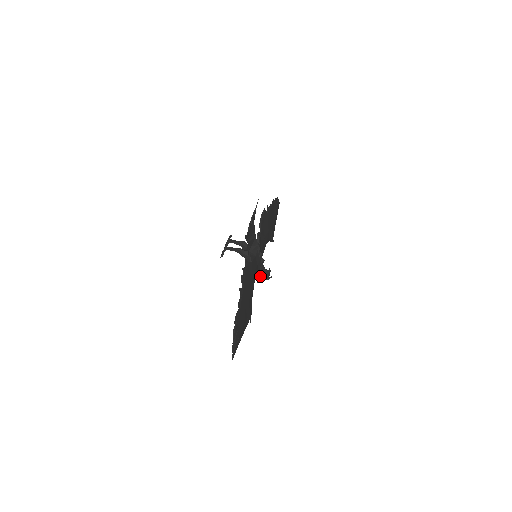
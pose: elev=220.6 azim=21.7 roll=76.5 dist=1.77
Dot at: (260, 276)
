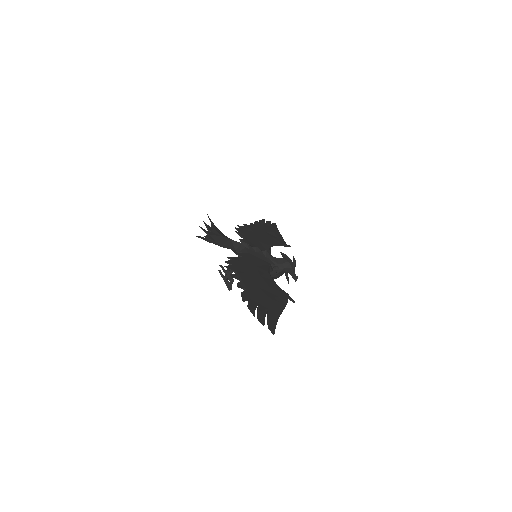
Dot at: (282, 268)
